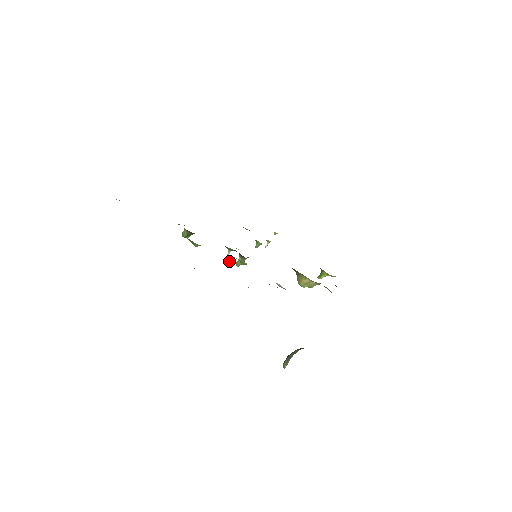
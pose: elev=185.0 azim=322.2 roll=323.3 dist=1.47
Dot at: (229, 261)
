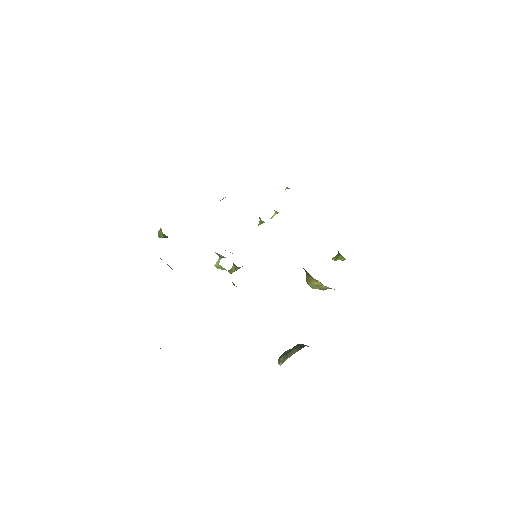
Dot at: (219, 268)
